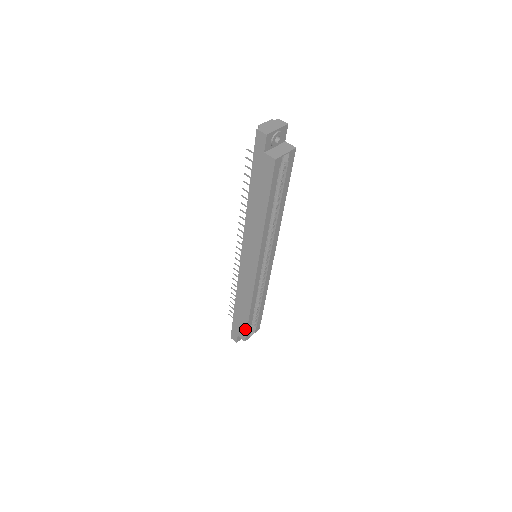
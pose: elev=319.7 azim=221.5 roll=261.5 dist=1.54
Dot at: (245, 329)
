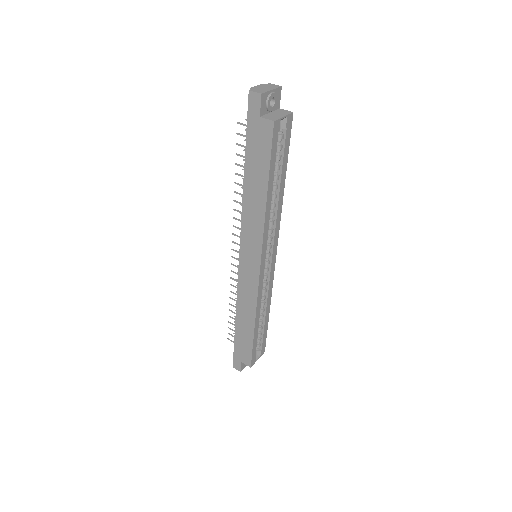
Dot at: (250, 351)
